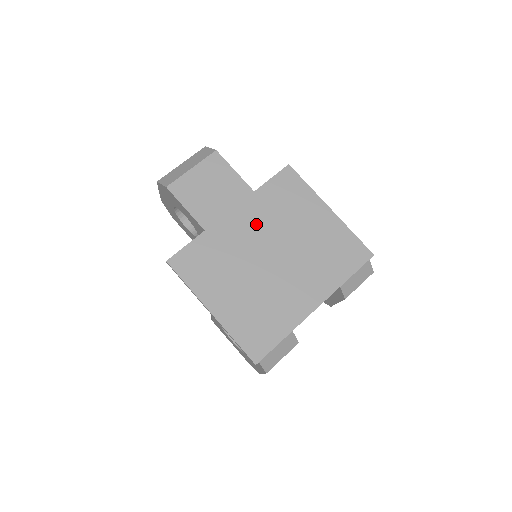
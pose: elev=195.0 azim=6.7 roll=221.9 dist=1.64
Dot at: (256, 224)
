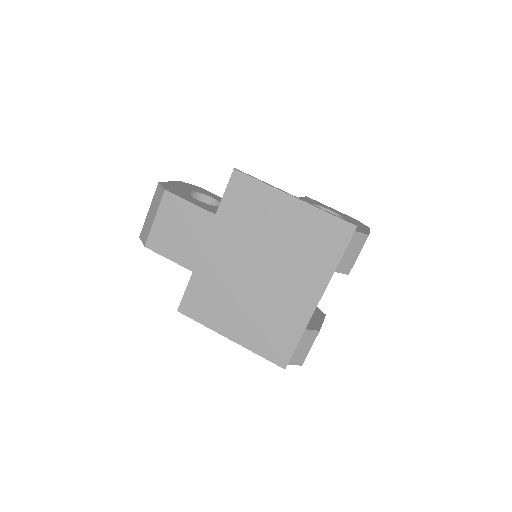
Dot at: (231, 246)
